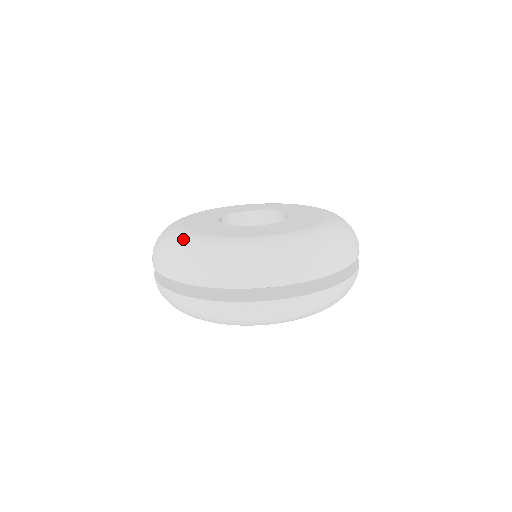
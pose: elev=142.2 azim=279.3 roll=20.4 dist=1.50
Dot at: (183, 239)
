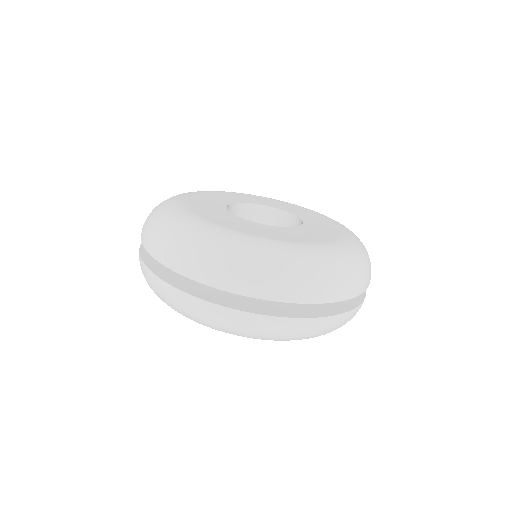
Dot at: (171, 209)
